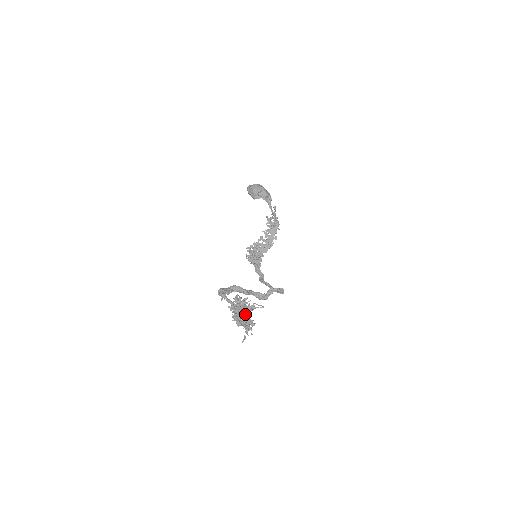
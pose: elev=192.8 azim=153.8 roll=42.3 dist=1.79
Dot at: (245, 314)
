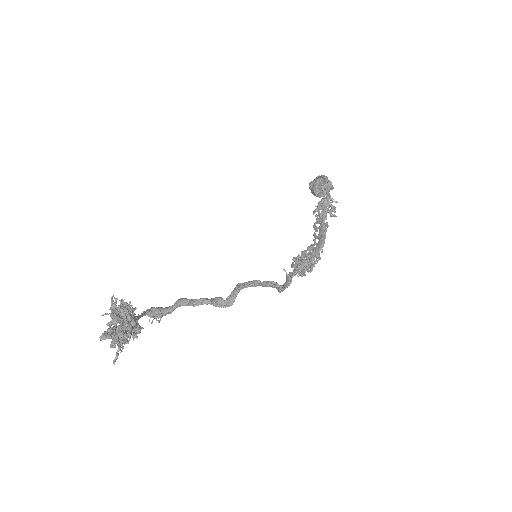
Dot at: (114, 321)
